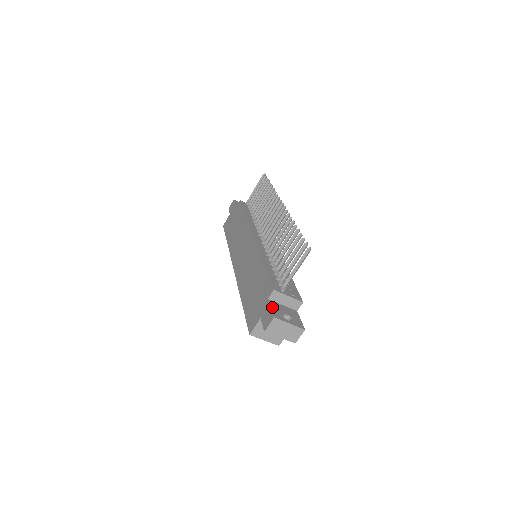
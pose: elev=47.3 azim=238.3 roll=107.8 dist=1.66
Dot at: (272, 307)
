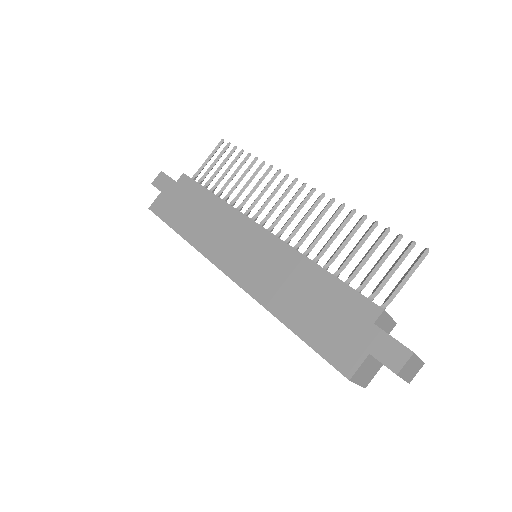
Dot at: (391, 336)
